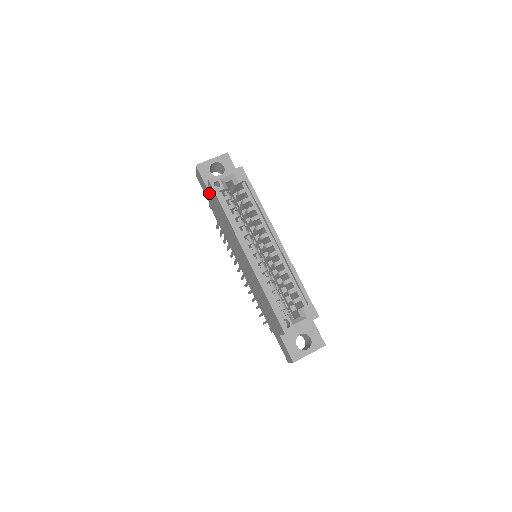
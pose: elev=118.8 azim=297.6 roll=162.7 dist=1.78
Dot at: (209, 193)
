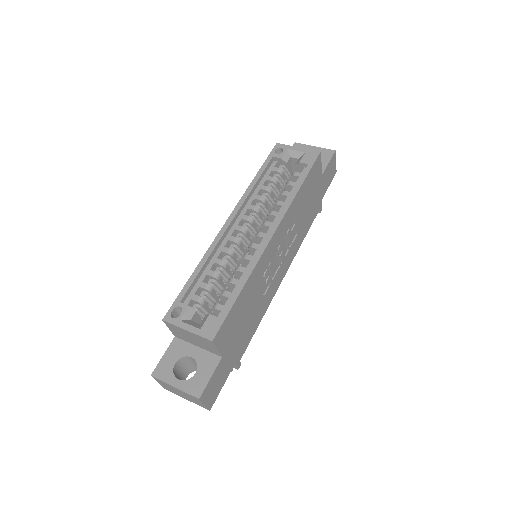
Dot at: occluded
